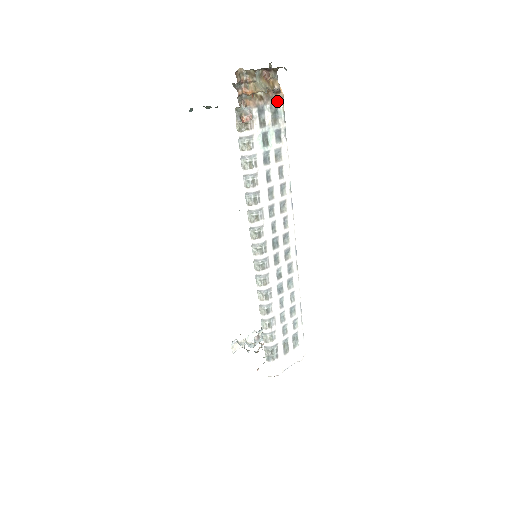
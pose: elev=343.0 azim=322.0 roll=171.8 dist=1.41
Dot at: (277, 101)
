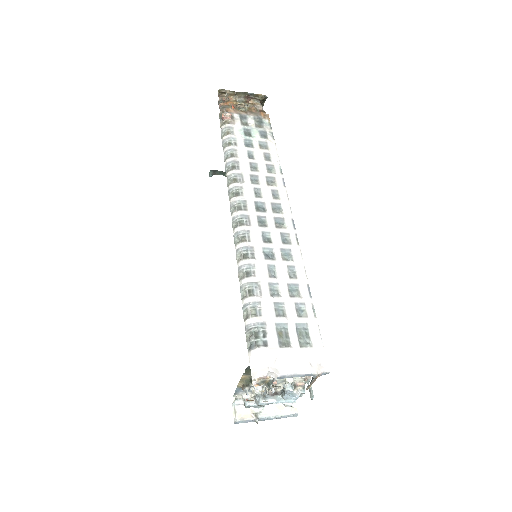
Dot at: (261, 116)
